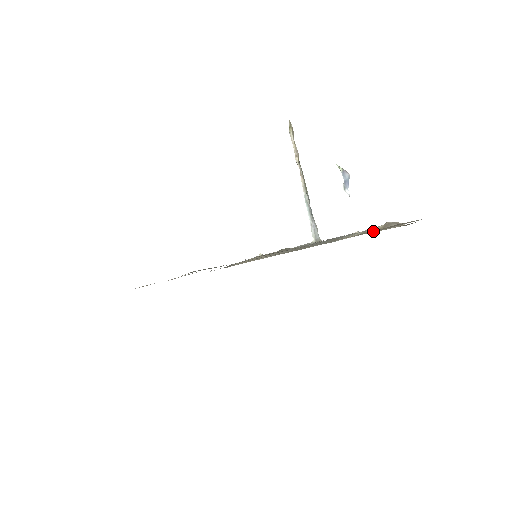
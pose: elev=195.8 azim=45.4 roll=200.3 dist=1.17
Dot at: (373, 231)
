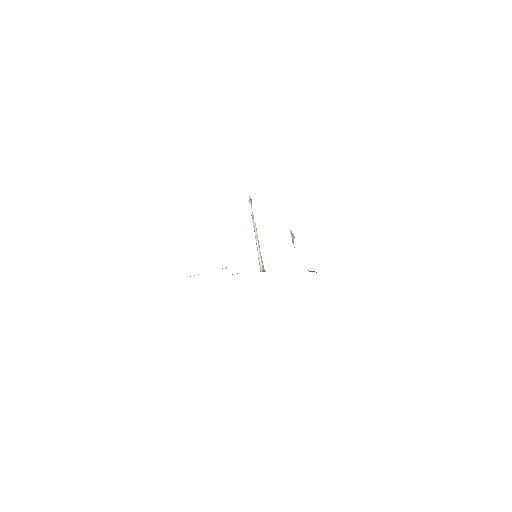
Dot at: occluded
